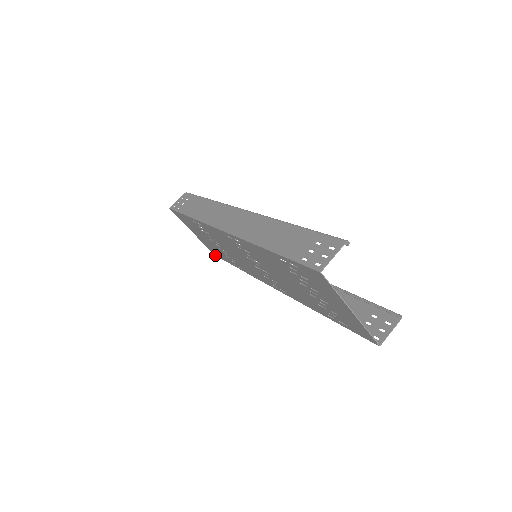
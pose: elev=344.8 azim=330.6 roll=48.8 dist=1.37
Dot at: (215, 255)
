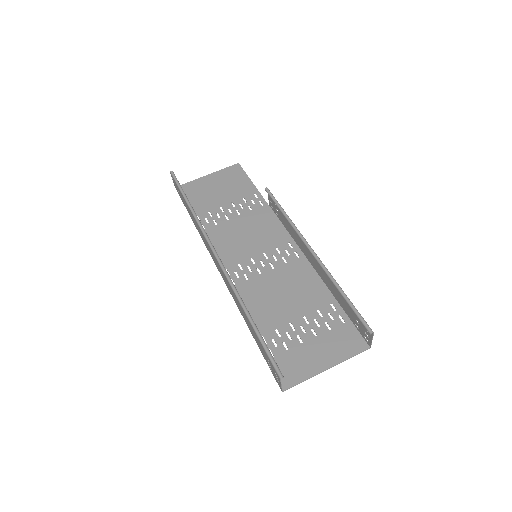
Dot at: (239, 165)
